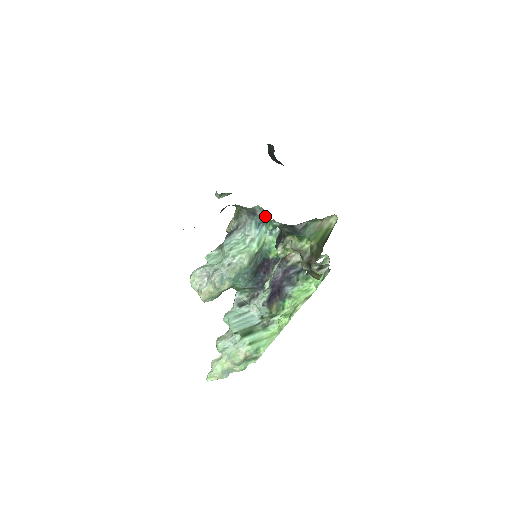
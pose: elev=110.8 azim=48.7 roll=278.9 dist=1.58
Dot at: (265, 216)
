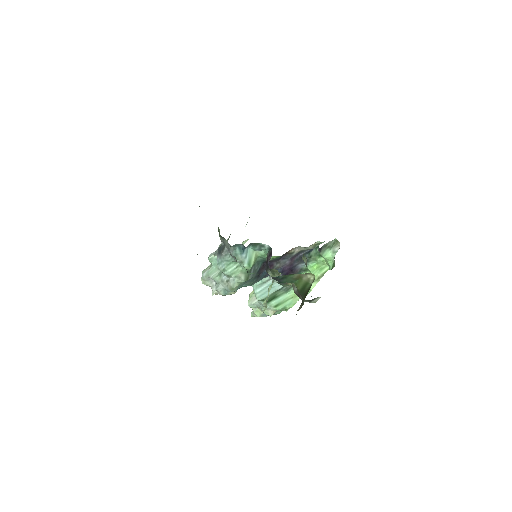
Dot at: occluded
